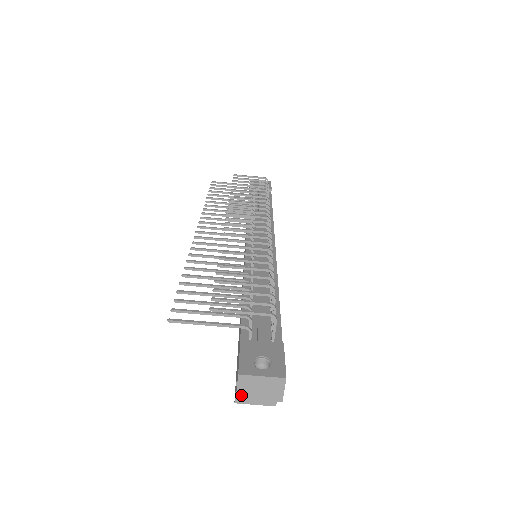
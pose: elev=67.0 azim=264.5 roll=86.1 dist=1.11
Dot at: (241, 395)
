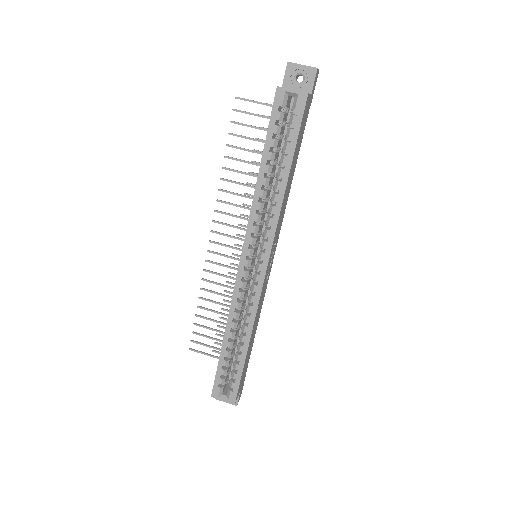
Dot at: (291, 63)
